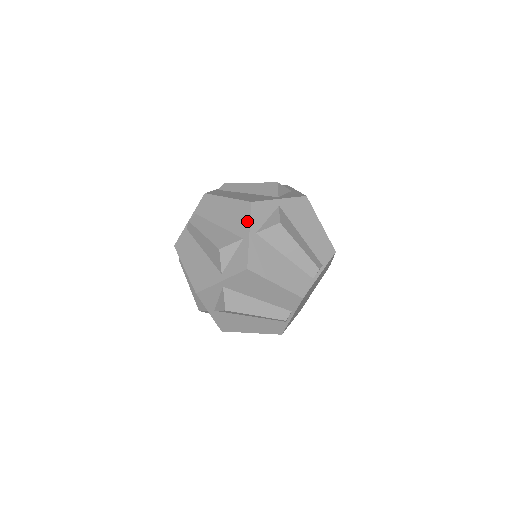
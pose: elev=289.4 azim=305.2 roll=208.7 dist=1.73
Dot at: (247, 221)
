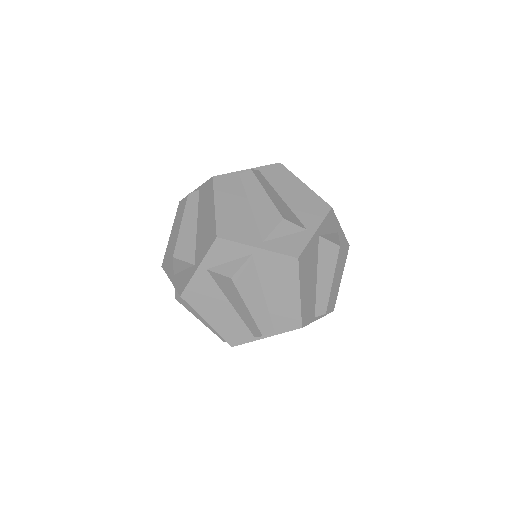
Dot at: (204, 252)
